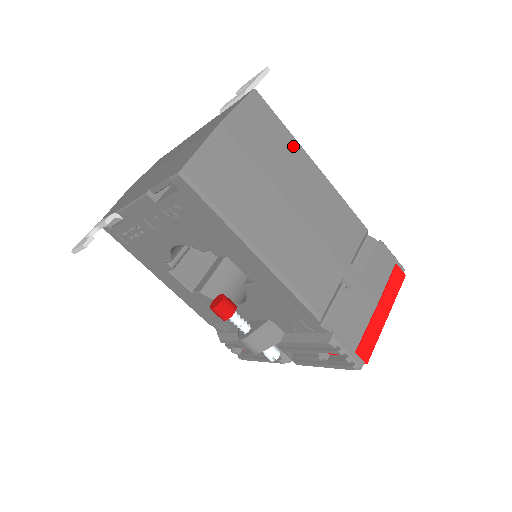
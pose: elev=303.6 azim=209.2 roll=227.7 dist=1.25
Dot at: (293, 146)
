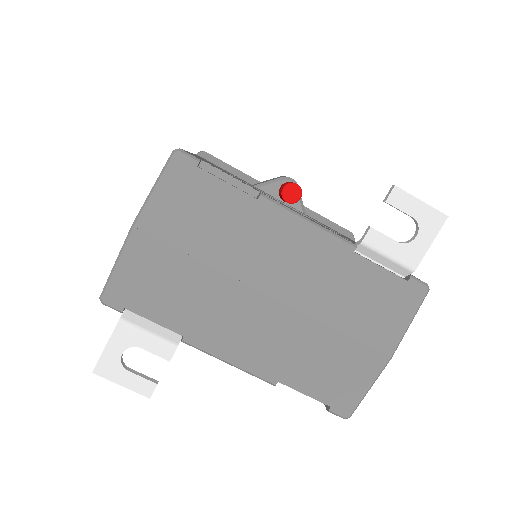
Dot at: occluded
